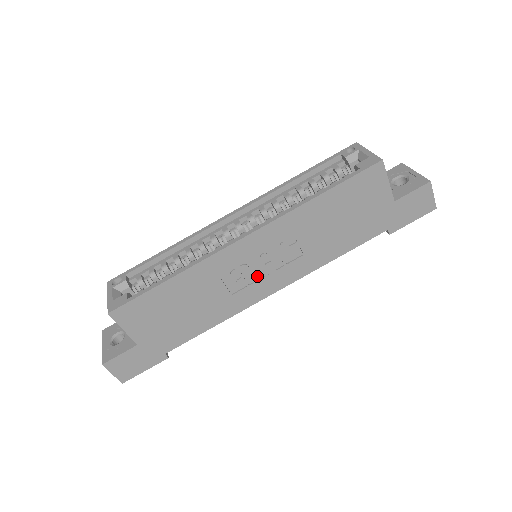
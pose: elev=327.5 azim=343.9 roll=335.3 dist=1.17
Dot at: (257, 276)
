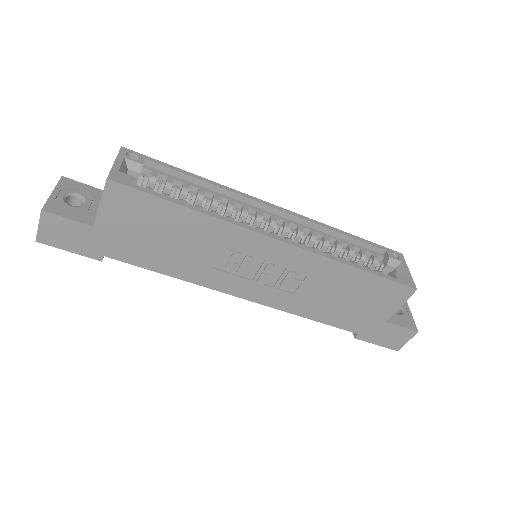
Dot at: (247, 274)
